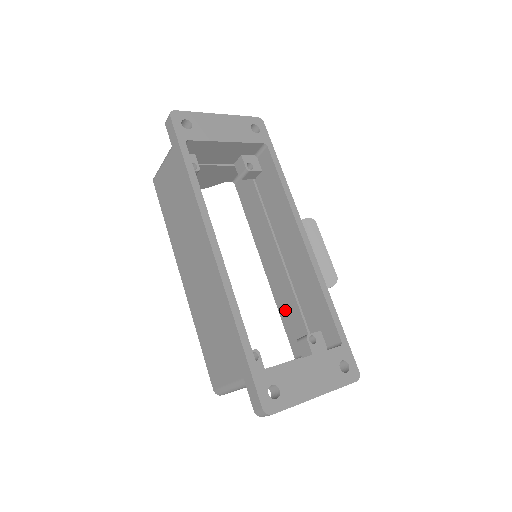
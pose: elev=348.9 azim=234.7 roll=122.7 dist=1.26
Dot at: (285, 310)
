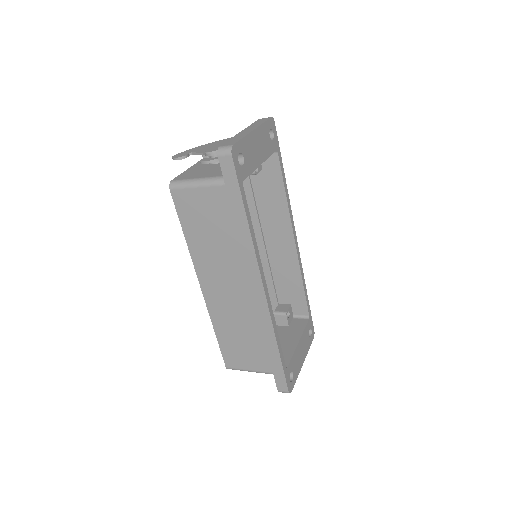
Dot at: occluded
